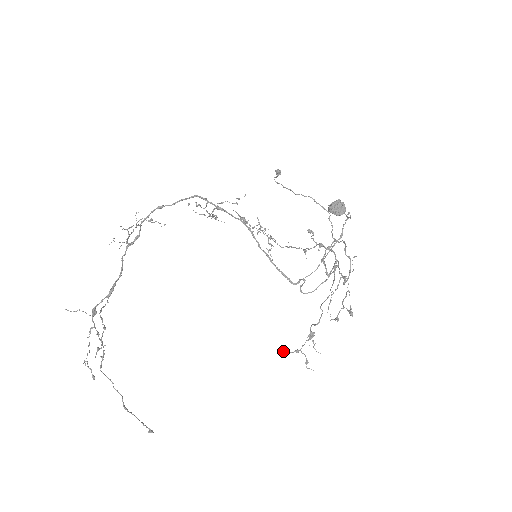
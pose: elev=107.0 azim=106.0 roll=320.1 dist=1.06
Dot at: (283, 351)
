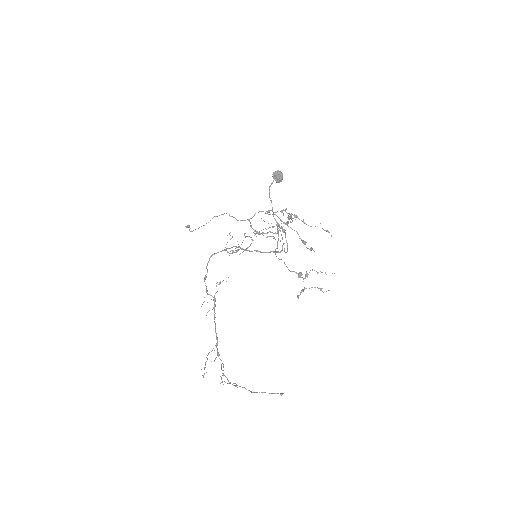
Dot at: (298, 297)
